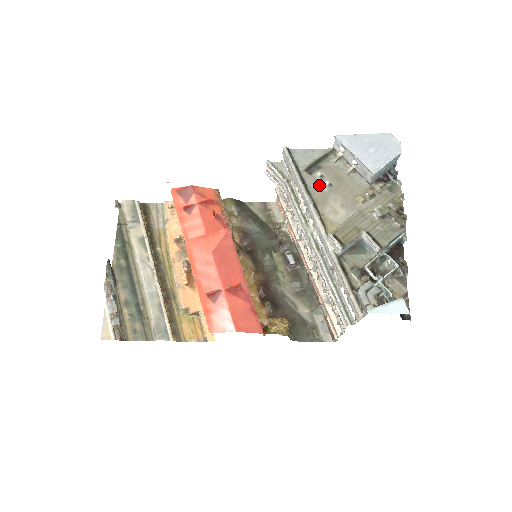
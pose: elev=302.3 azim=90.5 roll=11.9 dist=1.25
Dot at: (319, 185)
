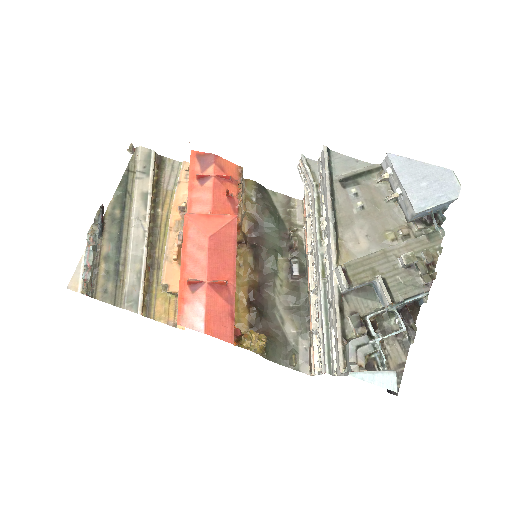
Dot at: (349, 203)
